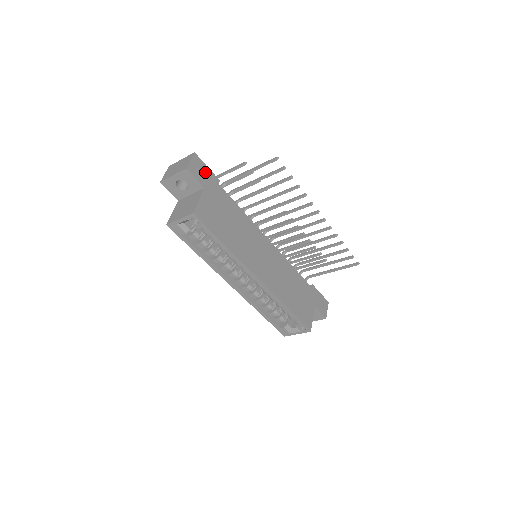
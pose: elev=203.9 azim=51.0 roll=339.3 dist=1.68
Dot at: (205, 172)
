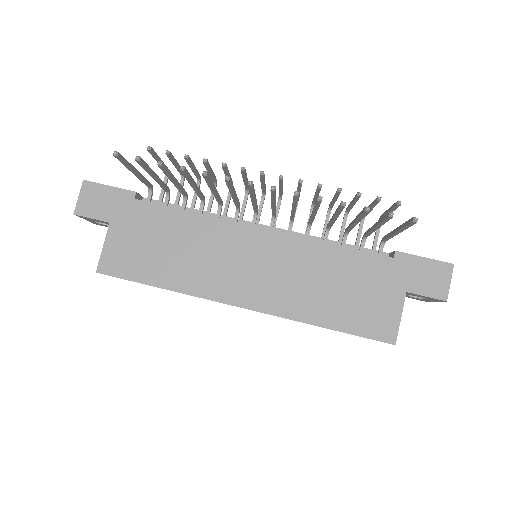
Dot at: (107, 197)
